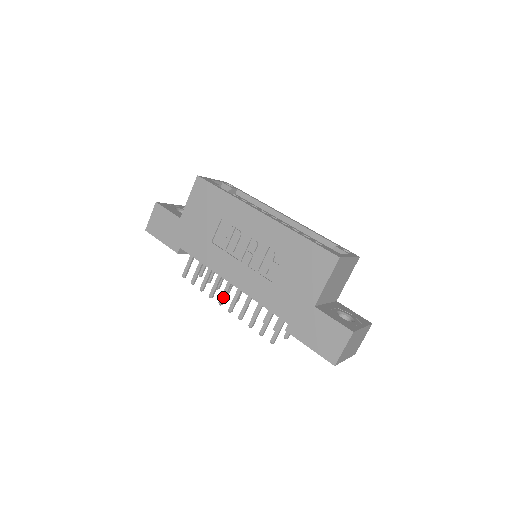
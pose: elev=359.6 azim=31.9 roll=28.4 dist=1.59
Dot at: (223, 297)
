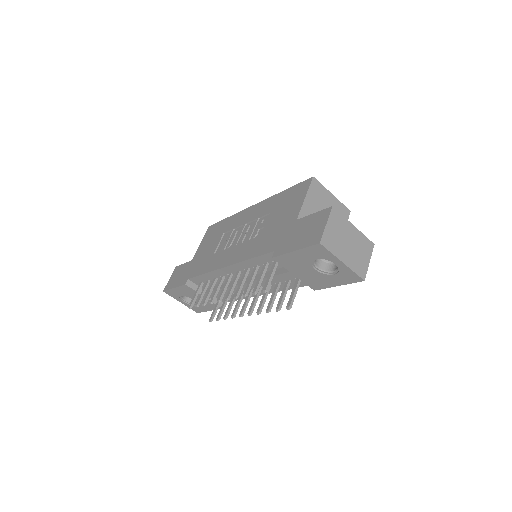
Dot at: (222, 293)
